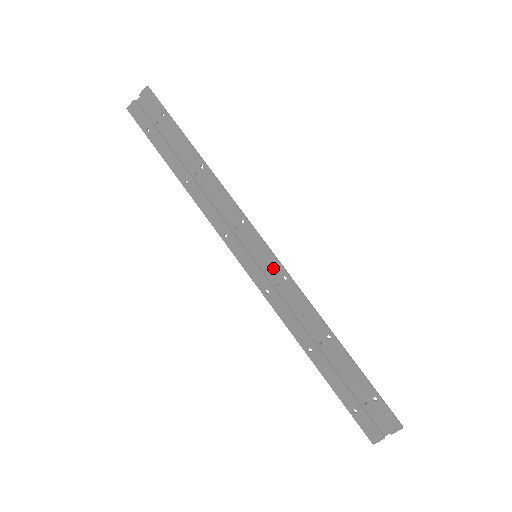
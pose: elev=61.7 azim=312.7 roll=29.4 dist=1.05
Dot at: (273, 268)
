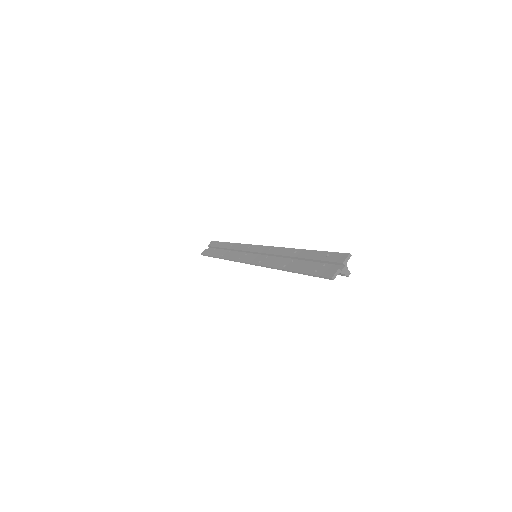
Dot at: (264, 250)
